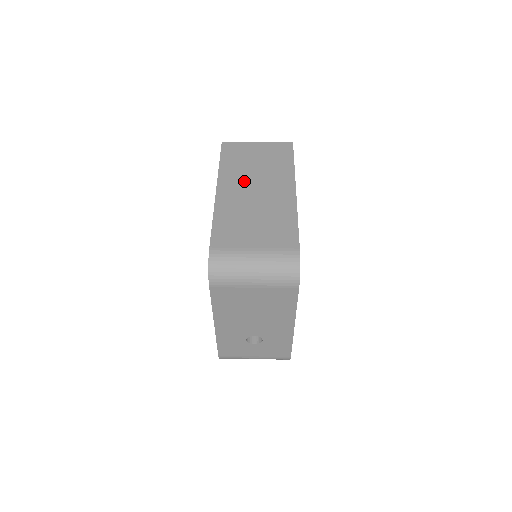
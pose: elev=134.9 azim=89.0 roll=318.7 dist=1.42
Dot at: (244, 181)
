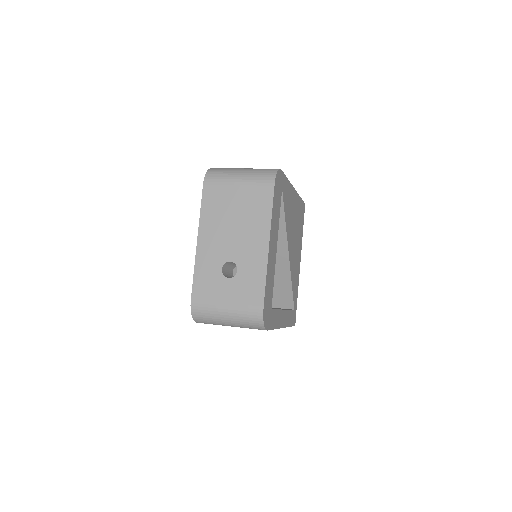
Dot at: occluded
